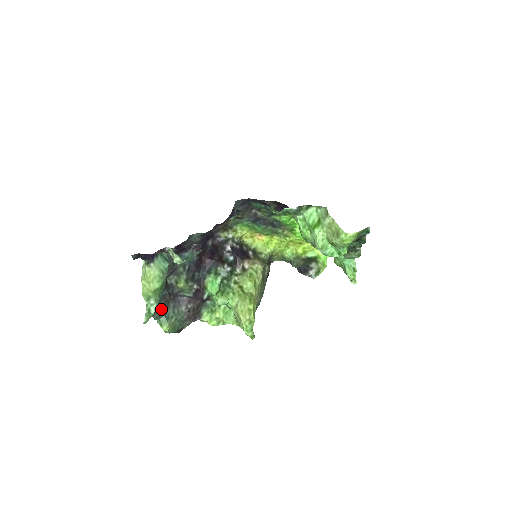
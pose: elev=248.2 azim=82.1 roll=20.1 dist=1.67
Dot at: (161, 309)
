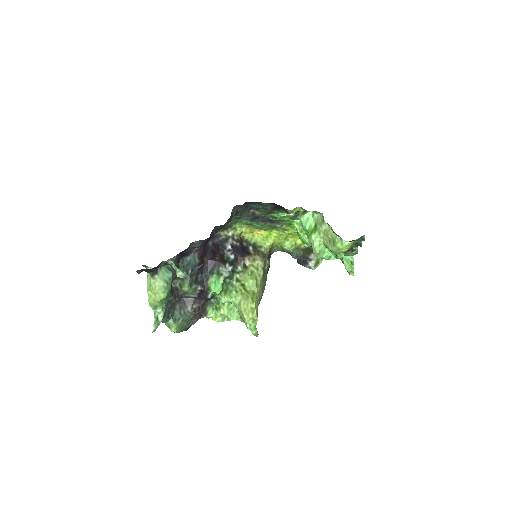
Dot at: (168, 313)
